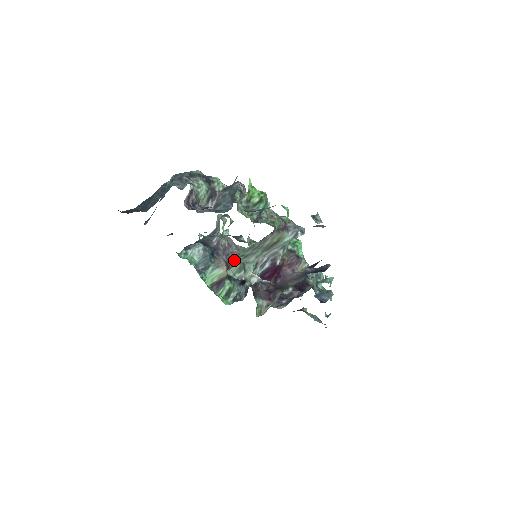
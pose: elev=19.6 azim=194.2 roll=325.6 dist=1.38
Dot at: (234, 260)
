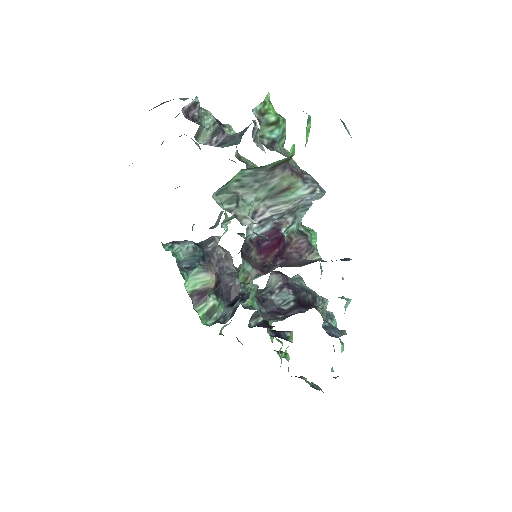
Dot at: (228, 276)
